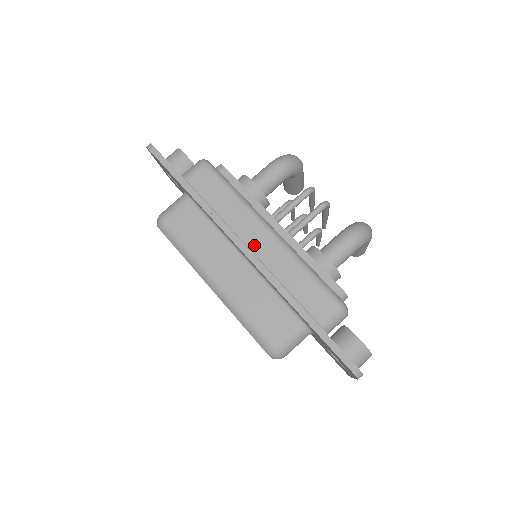
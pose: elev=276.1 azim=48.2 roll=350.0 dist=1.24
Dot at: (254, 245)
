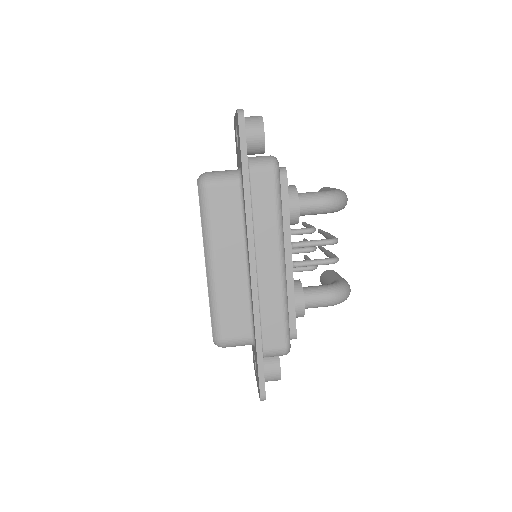
Dot at: (262, 266)
